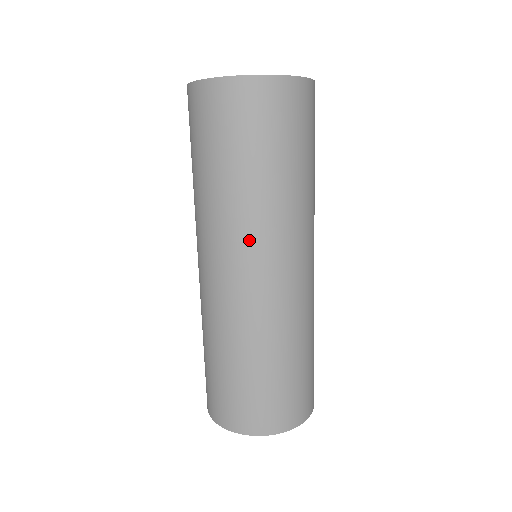
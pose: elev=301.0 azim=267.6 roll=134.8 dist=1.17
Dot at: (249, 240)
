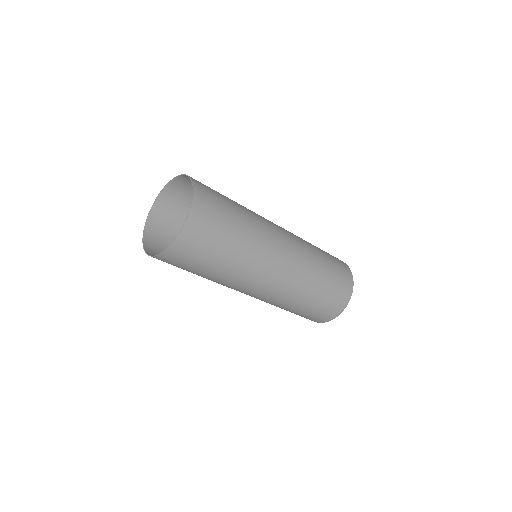
Dot at: (256, 275)
